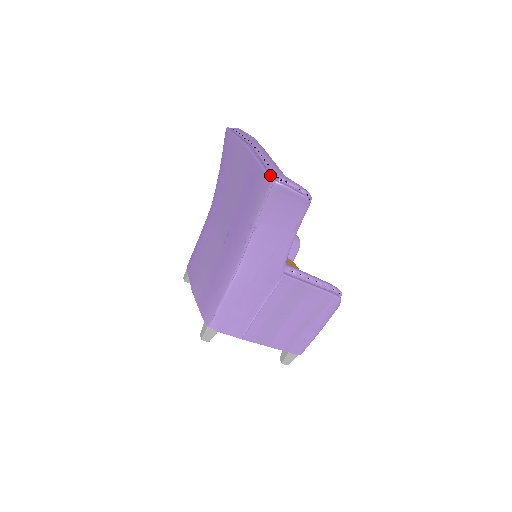
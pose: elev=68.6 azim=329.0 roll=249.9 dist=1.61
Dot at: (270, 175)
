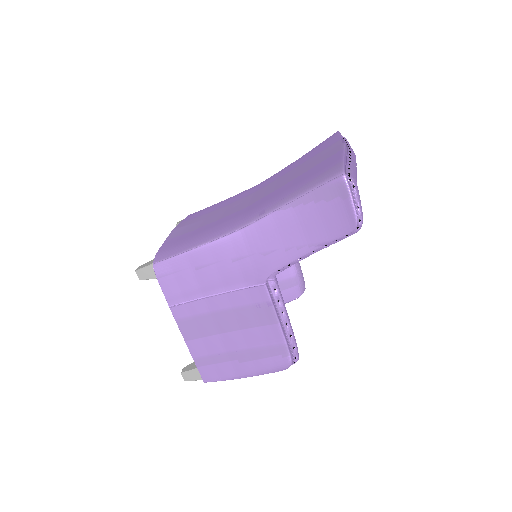
Dot at: occluded
